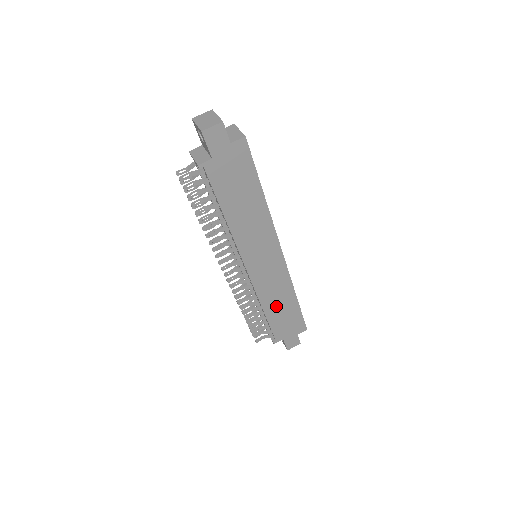
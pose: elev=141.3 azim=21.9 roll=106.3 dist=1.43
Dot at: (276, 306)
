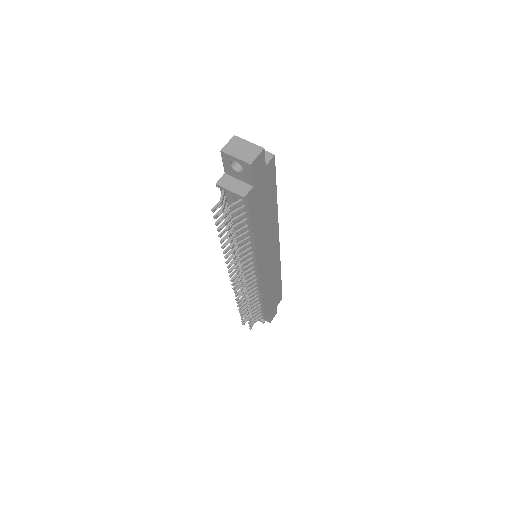
Dot at: (269, 291)
